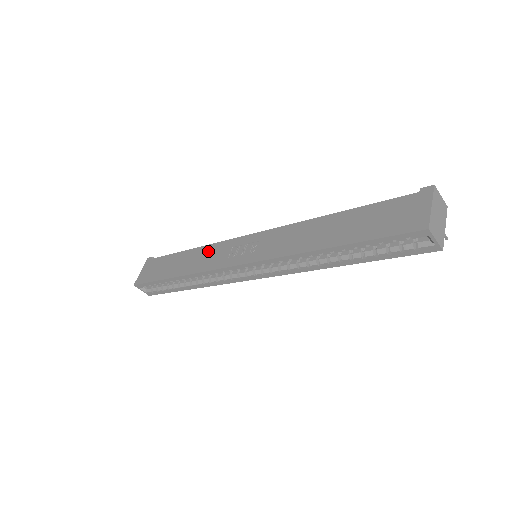
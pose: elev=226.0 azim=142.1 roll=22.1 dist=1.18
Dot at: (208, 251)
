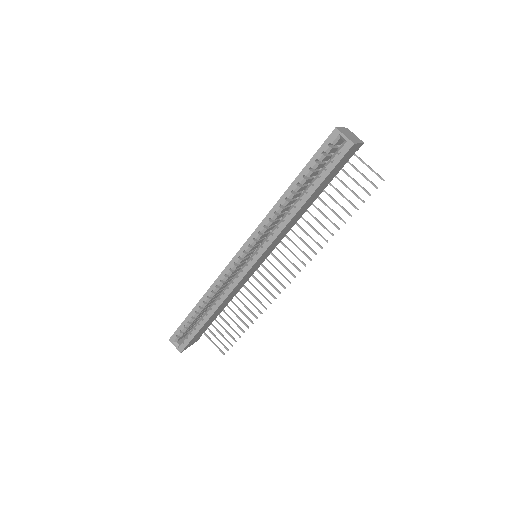
Dot at: occluded
